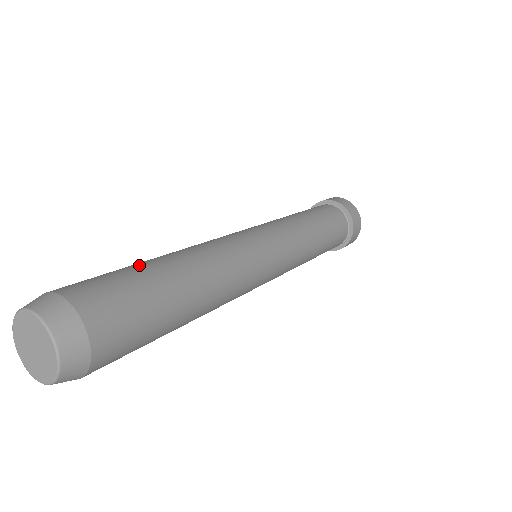
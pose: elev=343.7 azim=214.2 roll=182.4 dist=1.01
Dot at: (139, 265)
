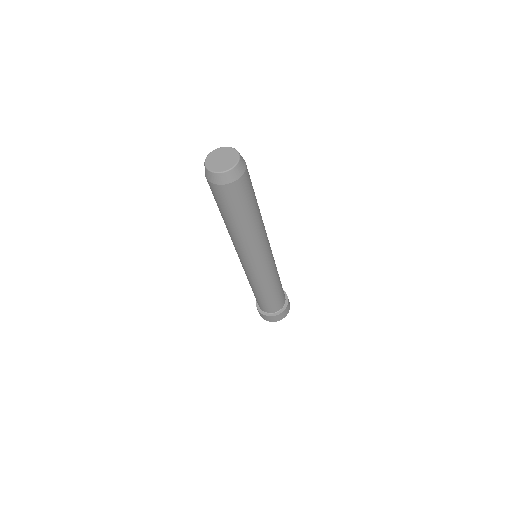
Dot at: occluded
